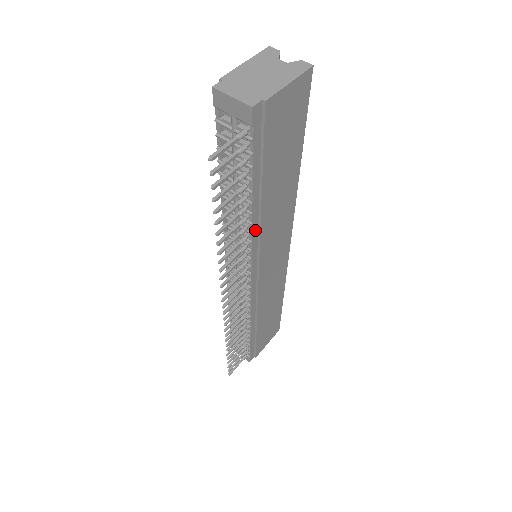
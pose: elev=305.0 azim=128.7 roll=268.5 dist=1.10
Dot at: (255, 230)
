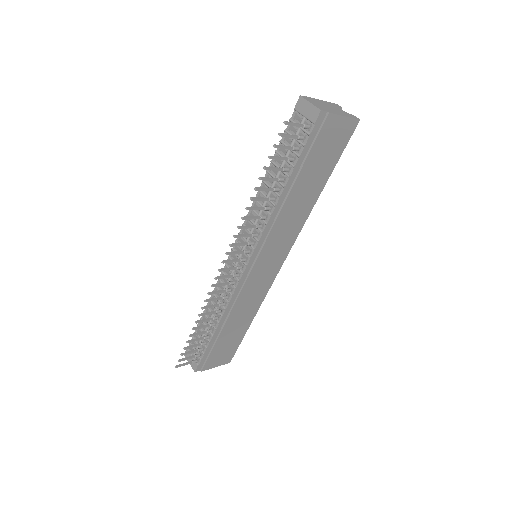
Dot at: (274, 215)
